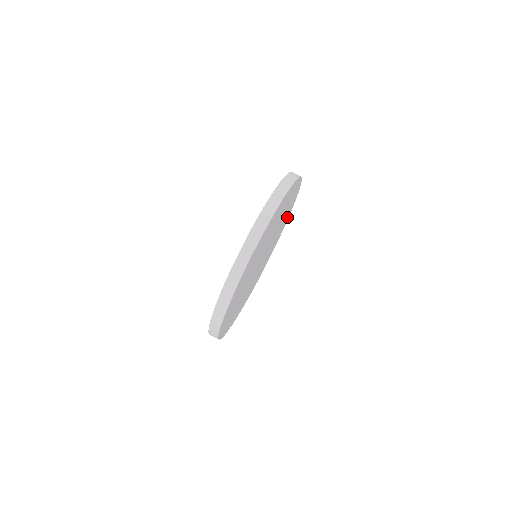
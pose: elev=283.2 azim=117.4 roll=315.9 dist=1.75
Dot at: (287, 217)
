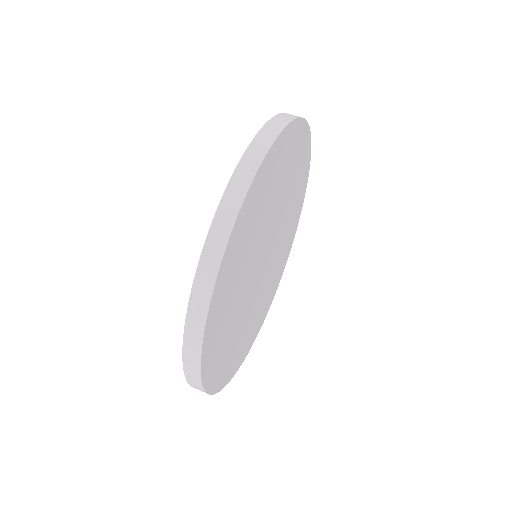
Dot at: (287, 251)
